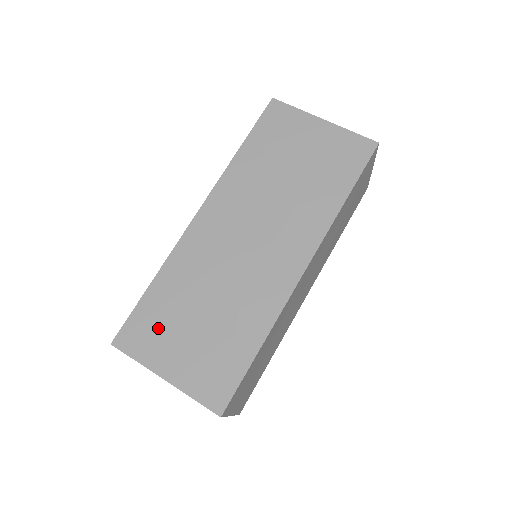
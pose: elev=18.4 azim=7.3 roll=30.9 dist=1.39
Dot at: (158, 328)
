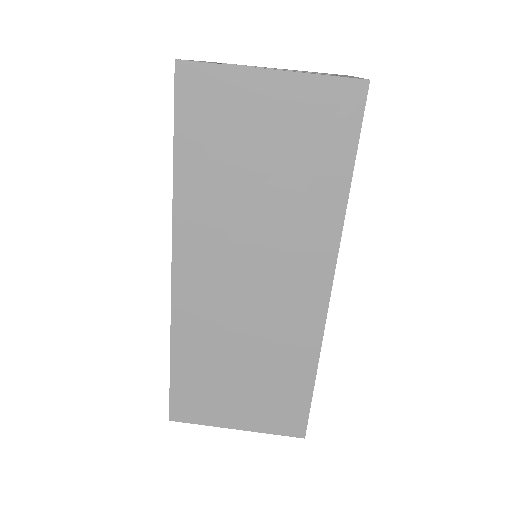
Dot at: (205, 395)
